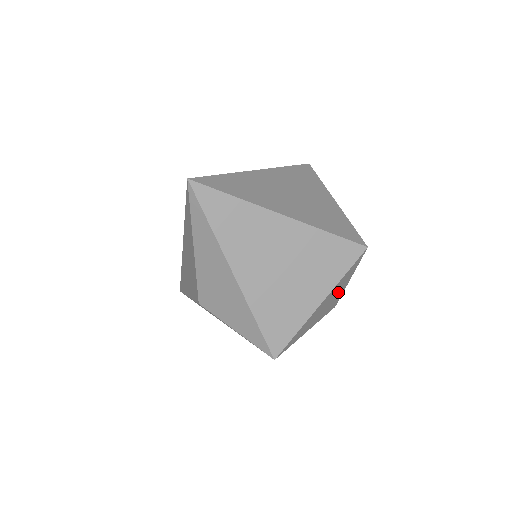
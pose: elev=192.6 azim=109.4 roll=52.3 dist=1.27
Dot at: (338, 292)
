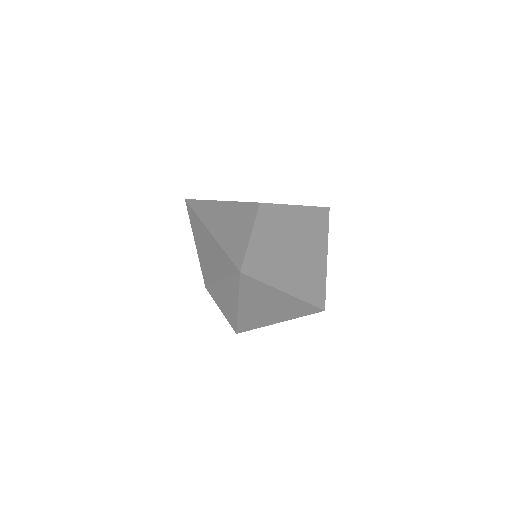
Dot at: occluded
